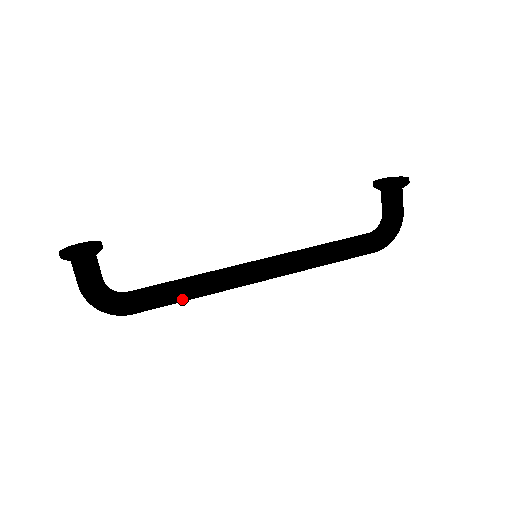
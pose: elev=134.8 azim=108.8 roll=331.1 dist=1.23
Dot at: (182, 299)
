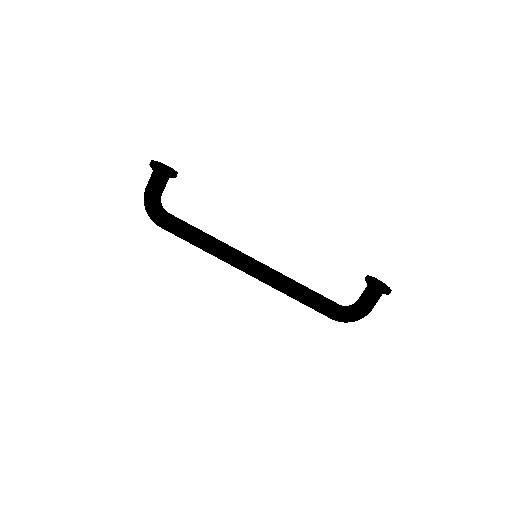
Dot at: (193, 242)
